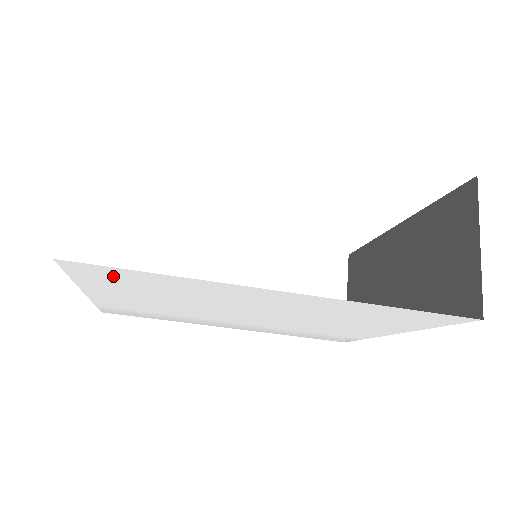
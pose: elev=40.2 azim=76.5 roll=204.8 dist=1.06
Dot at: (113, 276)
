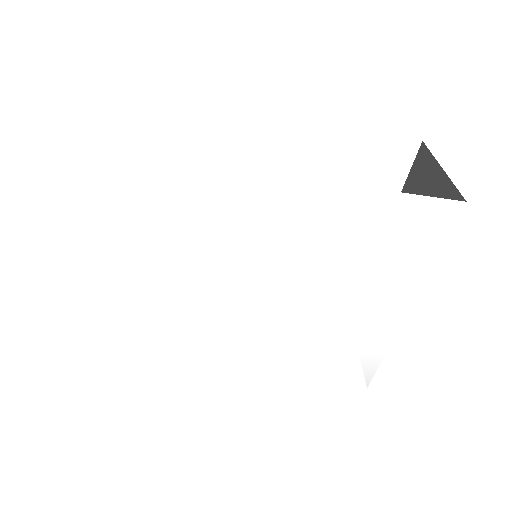
Dot at: (129, 188)
